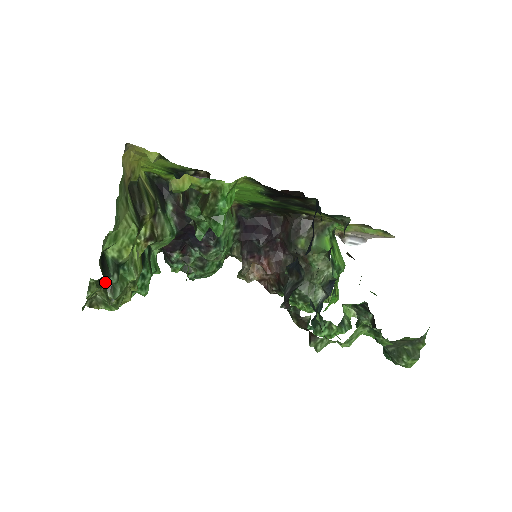
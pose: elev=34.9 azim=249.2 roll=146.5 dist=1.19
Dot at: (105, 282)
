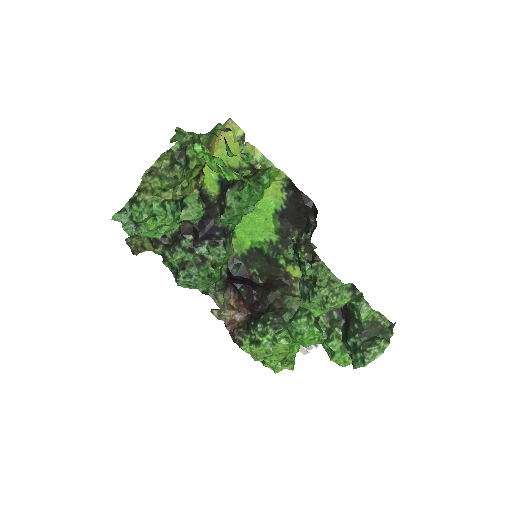
Dot at: (176, 160)
